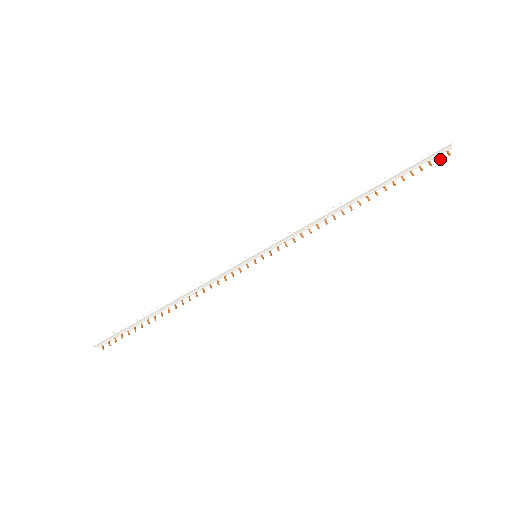
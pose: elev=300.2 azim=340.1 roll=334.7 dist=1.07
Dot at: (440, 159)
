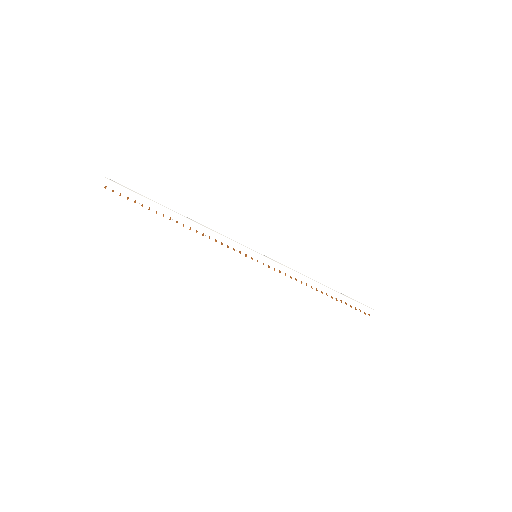
Dot at: (365, 313)
